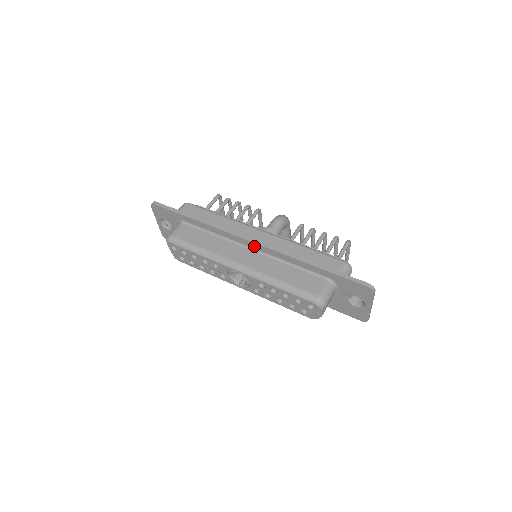
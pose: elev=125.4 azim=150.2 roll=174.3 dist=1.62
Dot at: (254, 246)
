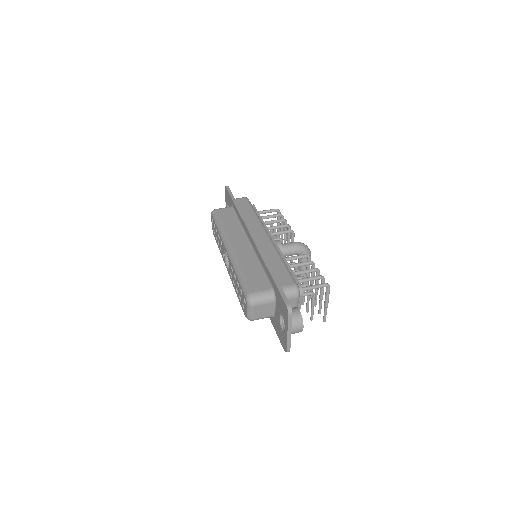
Dot at: (251, 240)
